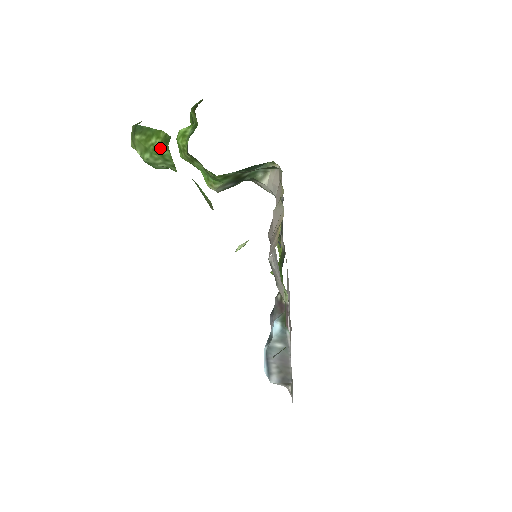
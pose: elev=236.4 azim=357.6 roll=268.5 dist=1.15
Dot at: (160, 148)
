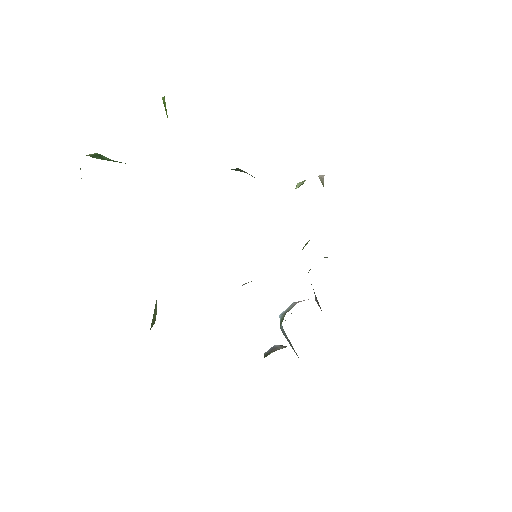
Dot at: occluded
